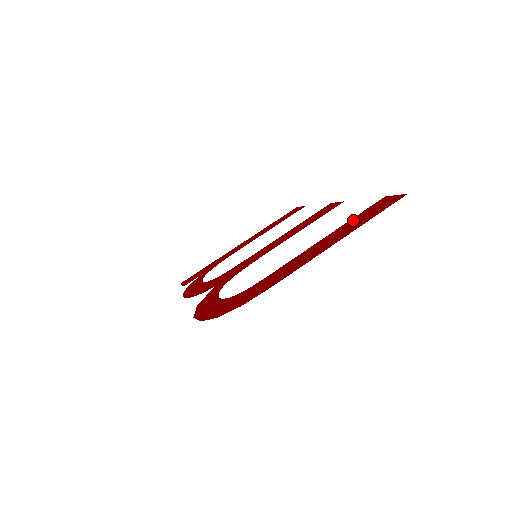
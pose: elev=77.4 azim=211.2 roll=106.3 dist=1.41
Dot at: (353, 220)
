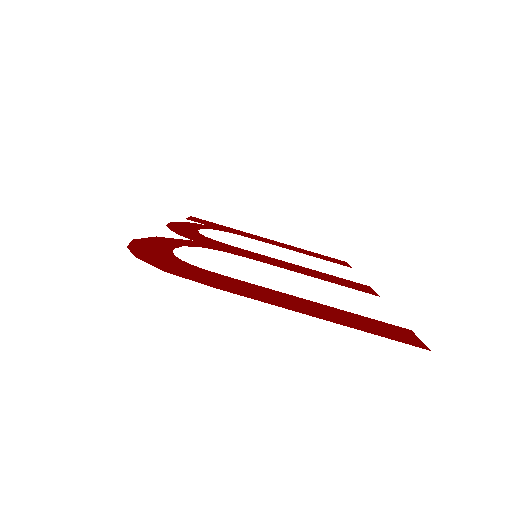
Dot at: (356, 316)
